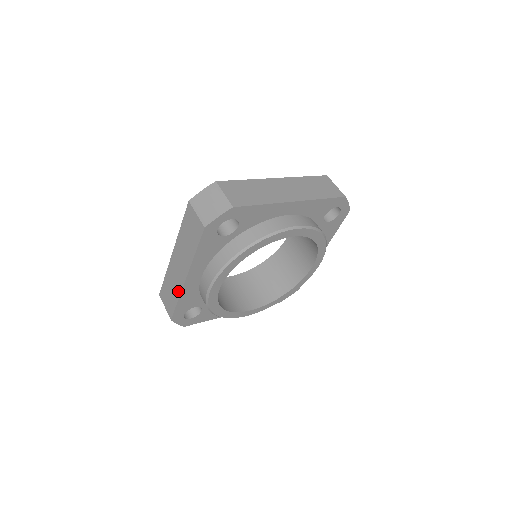
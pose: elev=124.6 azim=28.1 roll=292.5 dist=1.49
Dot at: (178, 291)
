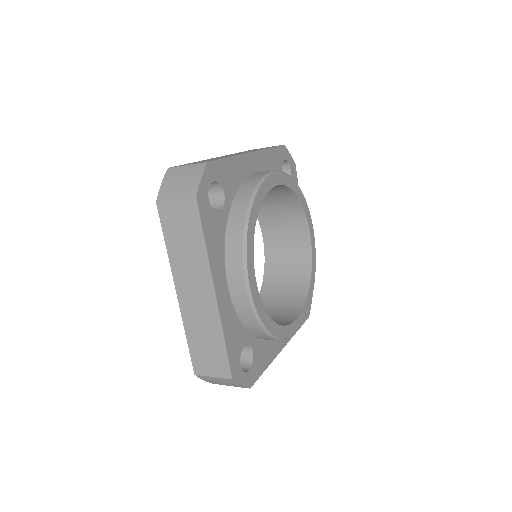
Dot at: (216, 326)
